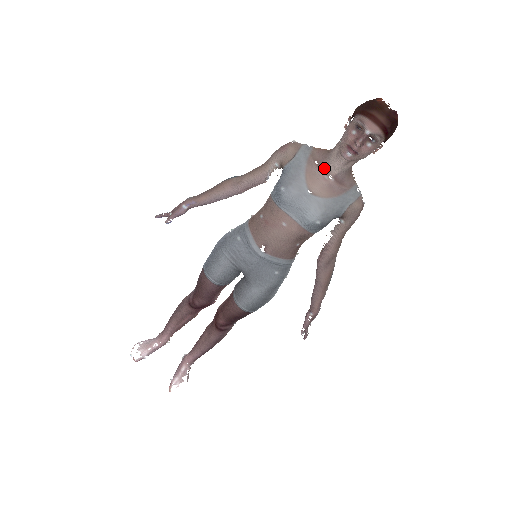
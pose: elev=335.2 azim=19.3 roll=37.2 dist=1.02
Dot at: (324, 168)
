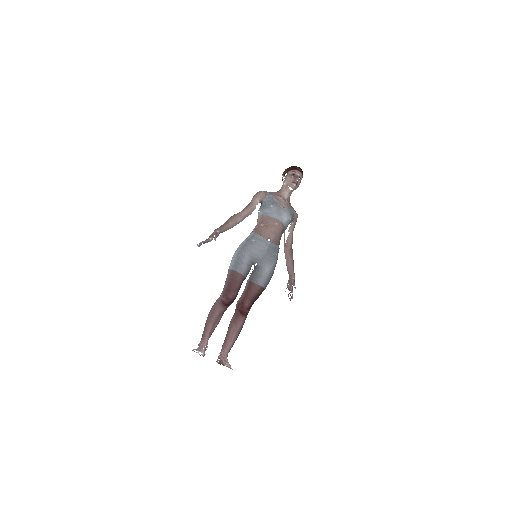
Dot at: (282, 197)
